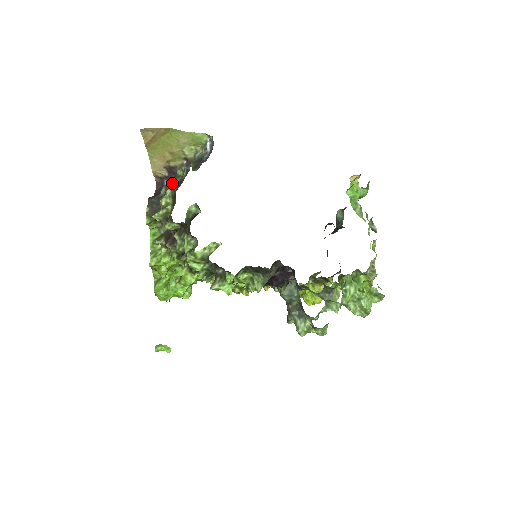
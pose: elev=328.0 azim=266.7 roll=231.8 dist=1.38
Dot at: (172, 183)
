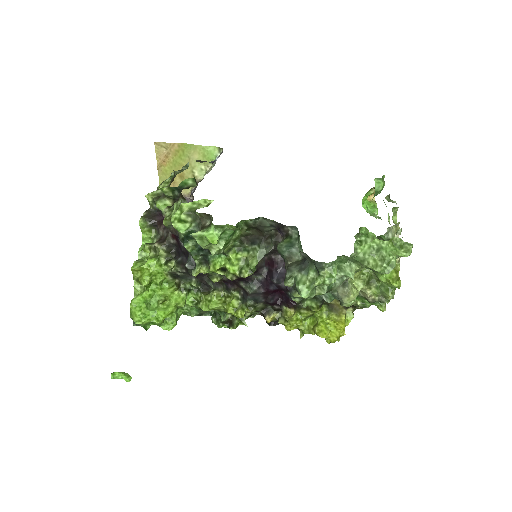
Dot at: occluded
